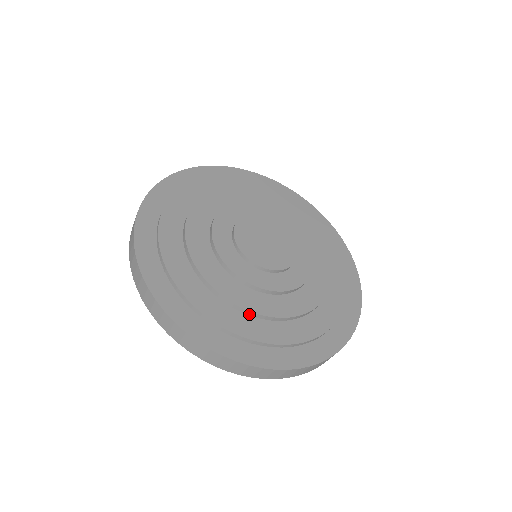
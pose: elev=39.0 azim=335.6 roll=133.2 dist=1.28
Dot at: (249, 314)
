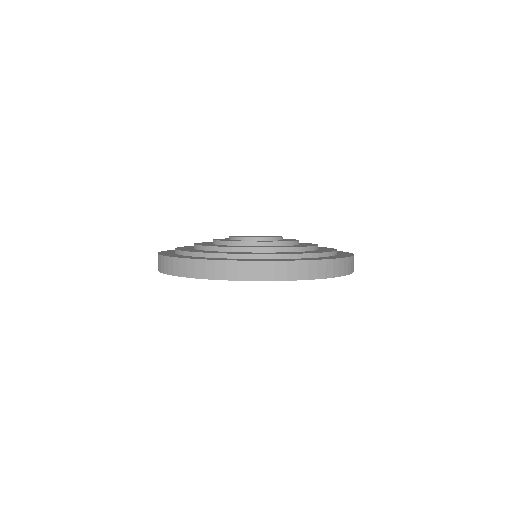
Dot at: (293, 251)
